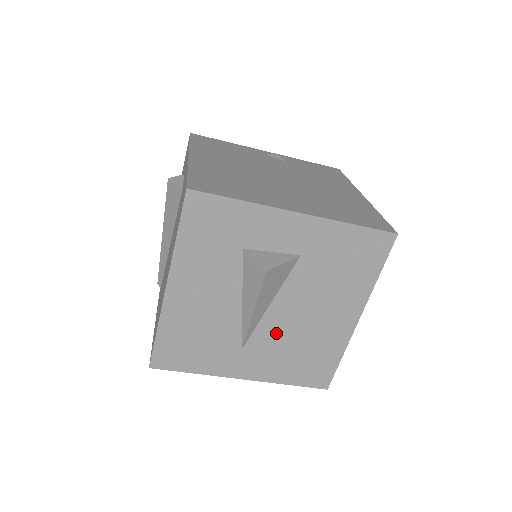
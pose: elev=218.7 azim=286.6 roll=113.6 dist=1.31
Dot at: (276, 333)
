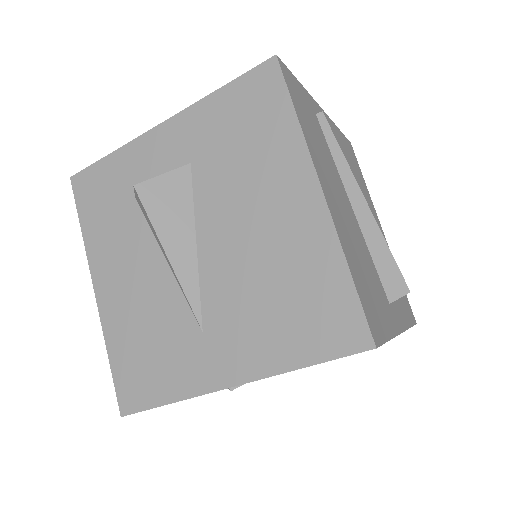
Dot at: (228, 282)
